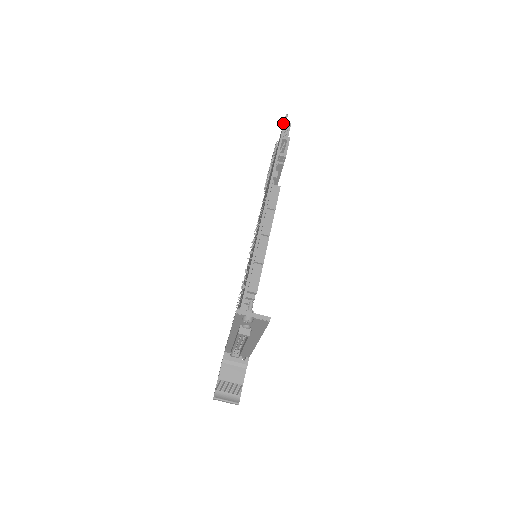
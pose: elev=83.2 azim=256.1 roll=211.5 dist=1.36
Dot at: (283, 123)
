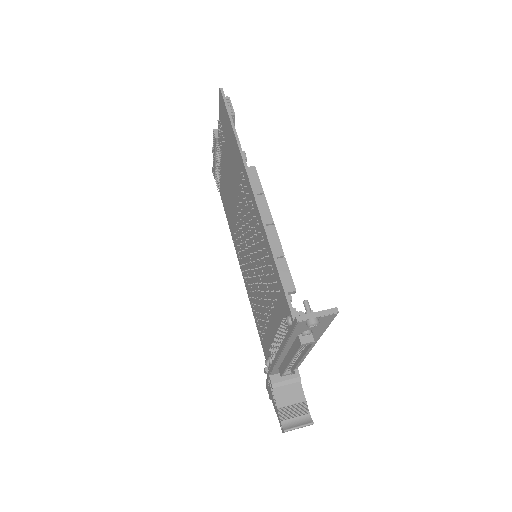
Dot at: (219, 101)
